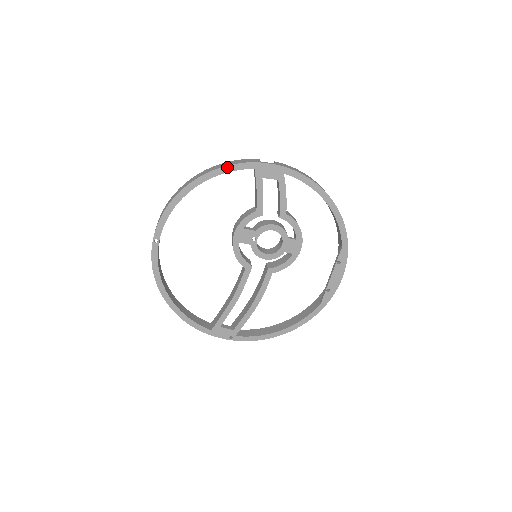
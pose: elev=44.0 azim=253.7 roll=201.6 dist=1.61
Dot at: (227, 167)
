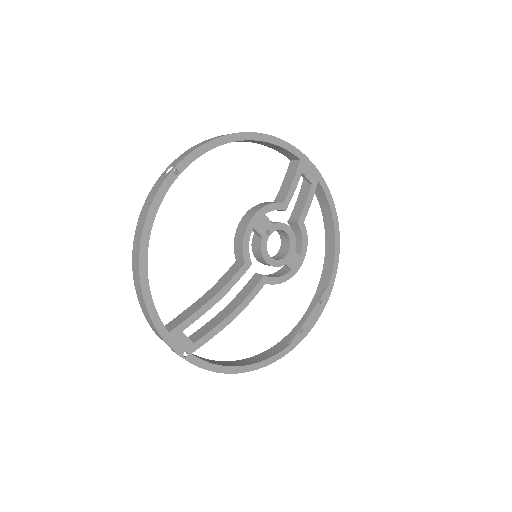
Dot at: (281, 141)
